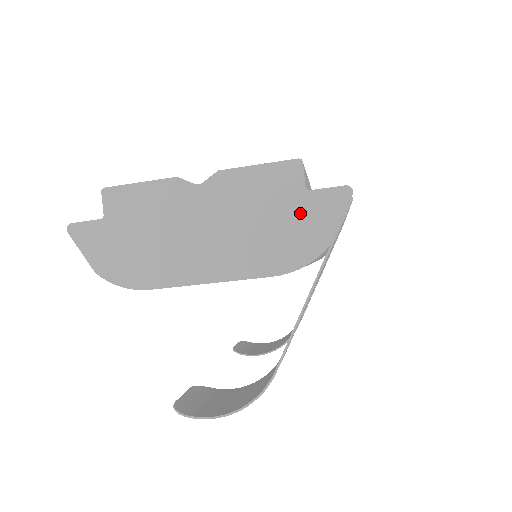
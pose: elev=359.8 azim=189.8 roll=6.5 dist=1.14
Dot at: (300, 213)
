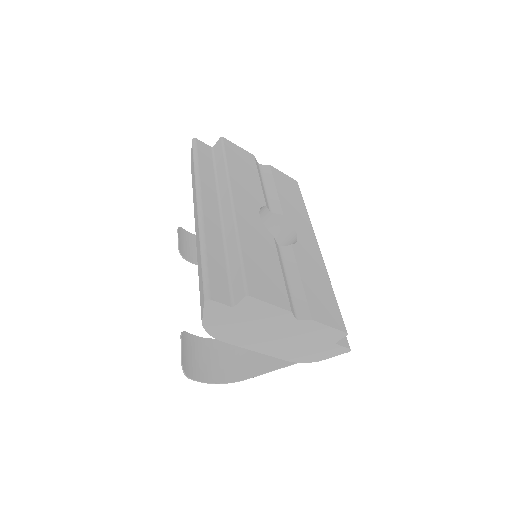
Dot at: (323, 349)
